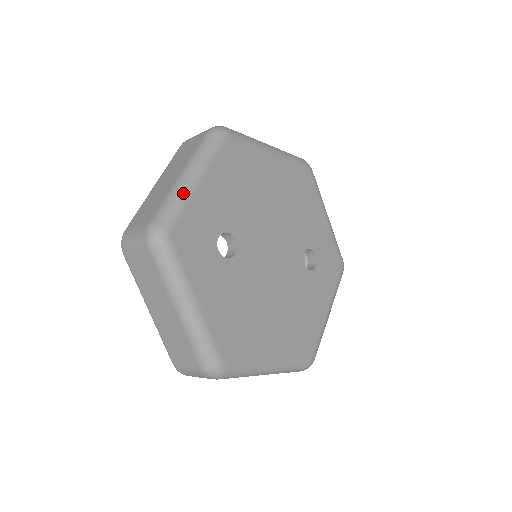
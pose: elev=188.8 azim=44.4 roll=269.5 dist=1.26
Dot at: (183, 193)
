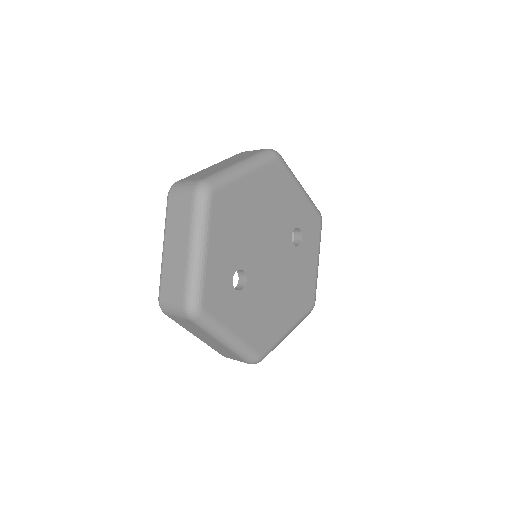
Dot at: (198, 269)
